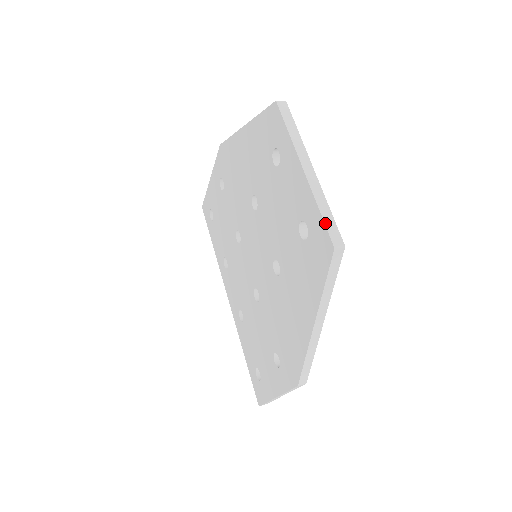
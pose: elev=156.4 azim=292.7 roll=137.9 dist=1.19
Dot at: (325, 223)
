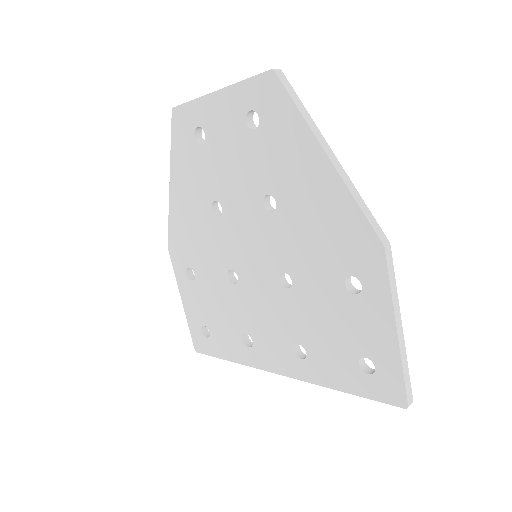
Dot at: (254, 76)
